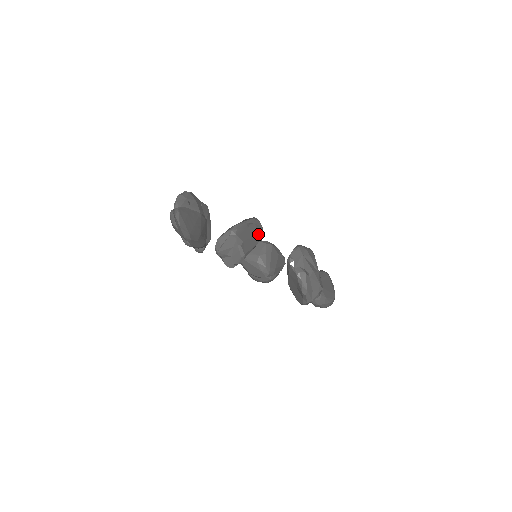
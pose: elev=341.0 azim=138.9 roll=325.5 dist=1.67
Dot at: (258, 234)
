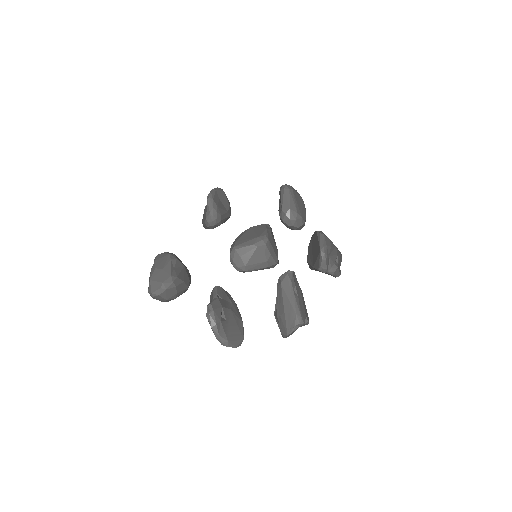
Dot at: (298, 285)
